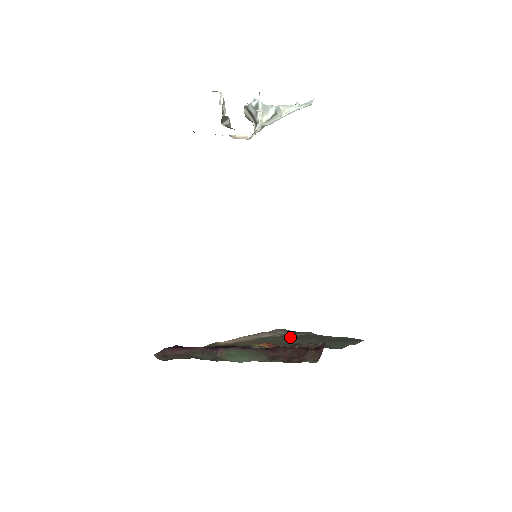
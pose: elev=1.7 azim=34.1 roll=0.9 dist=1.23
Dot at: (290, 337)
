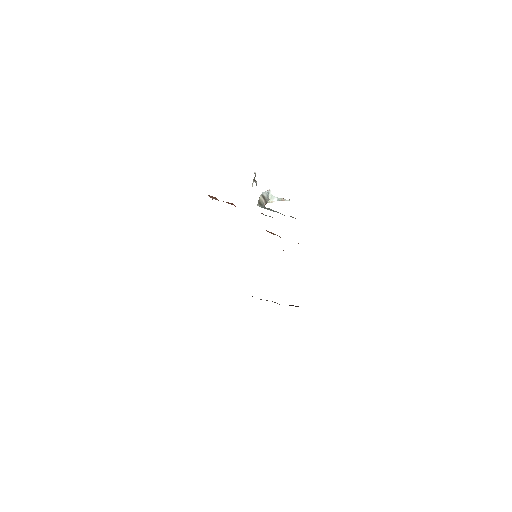
Dot at: occluded
